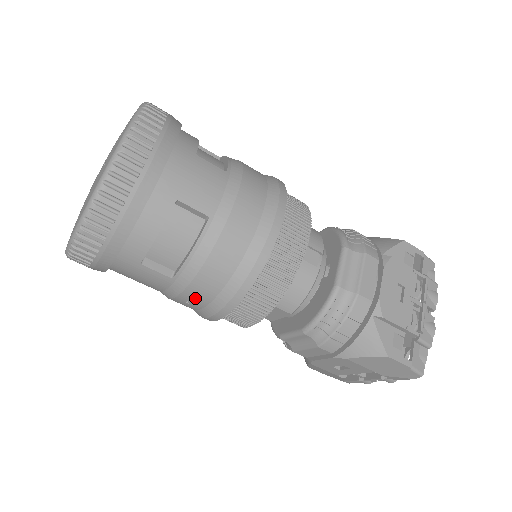
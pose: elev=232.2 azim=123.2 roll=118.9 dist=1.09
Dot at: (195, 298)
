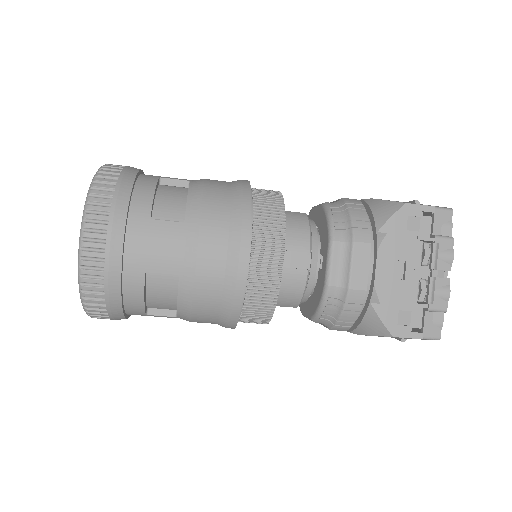
Dot at: occluded
